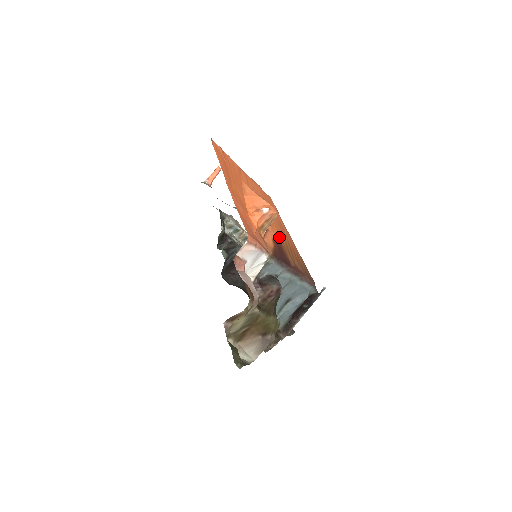
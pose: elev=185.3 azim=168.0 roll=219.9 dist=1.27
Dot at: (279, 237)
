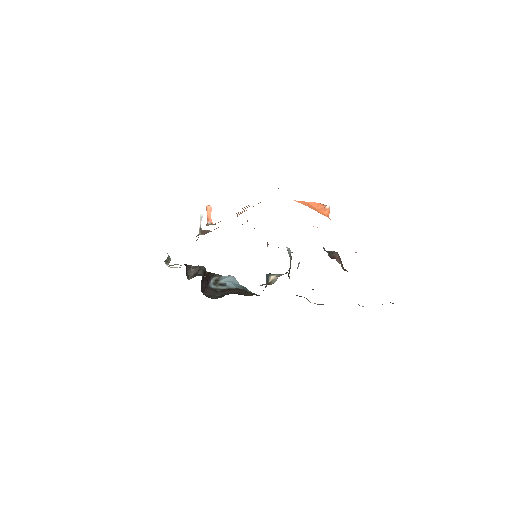
Dot at: occluded
